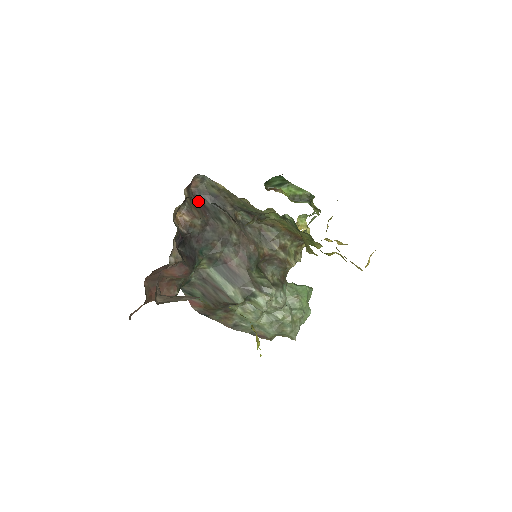
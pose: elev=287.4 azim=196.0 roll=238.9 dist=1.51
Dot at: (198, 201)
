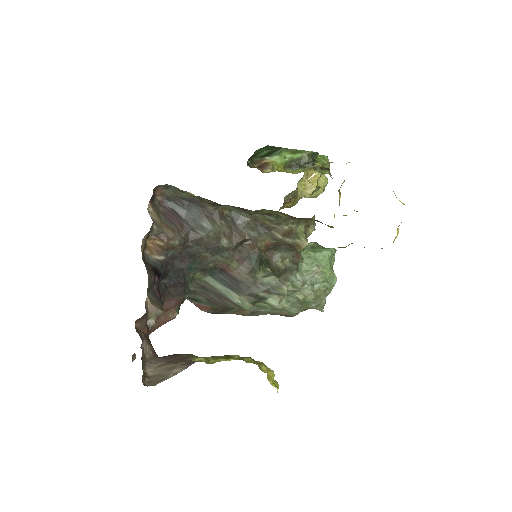
Dot at: (169, 211)
